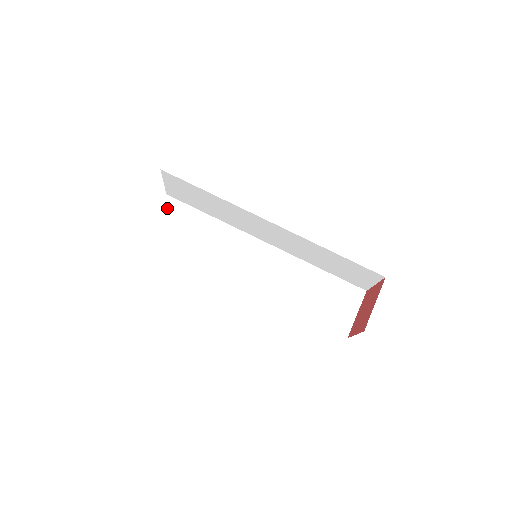
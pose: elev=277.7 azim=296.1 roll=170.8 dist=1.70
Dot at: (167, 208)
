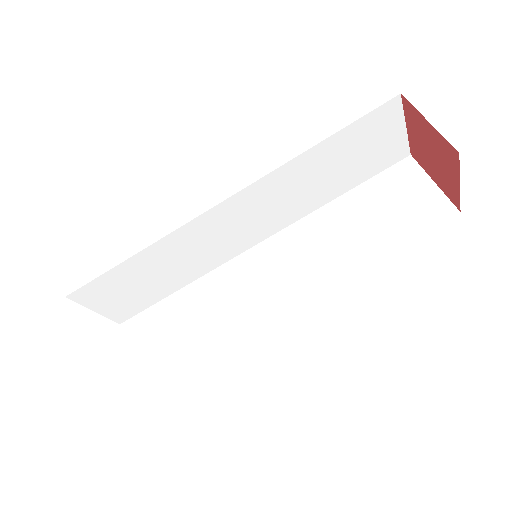
Dot at: (91, 299)
